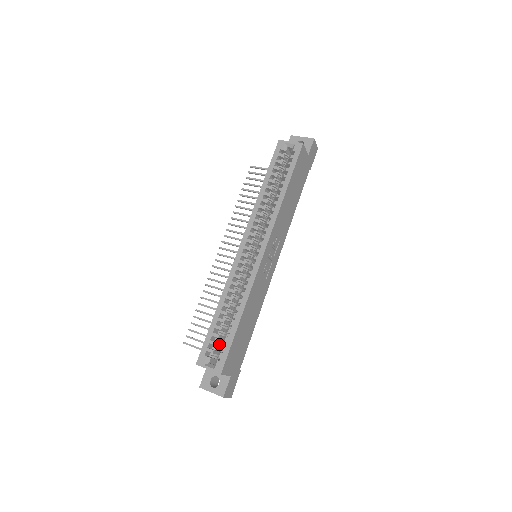
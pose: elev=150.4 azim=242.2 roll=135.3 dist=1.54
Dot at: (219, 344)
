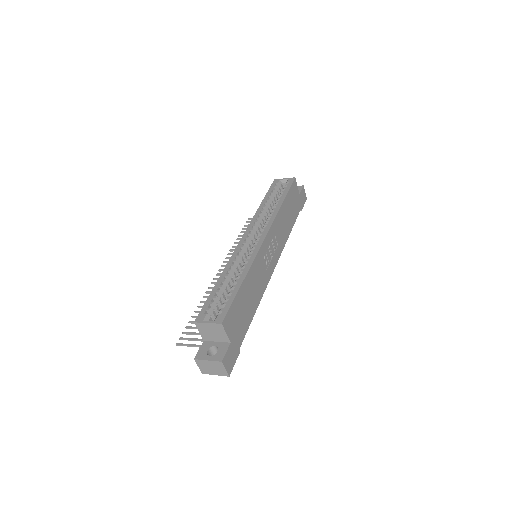
Dot at: occluded
